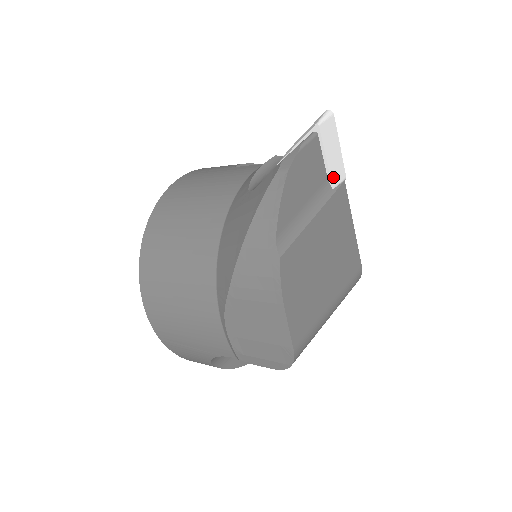
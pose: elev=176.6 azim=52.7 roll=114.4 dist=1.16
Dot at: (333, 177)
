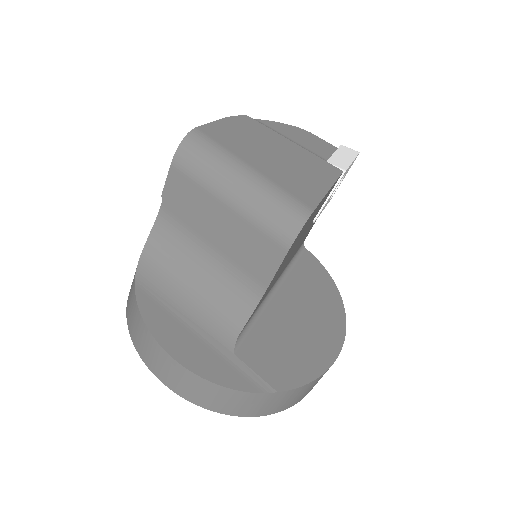
Dot at: (332, 161)
